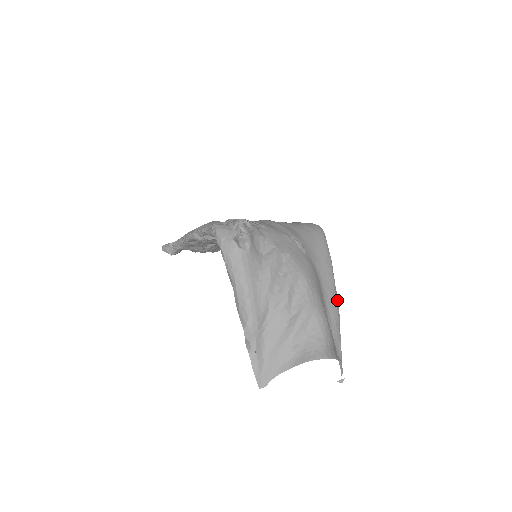
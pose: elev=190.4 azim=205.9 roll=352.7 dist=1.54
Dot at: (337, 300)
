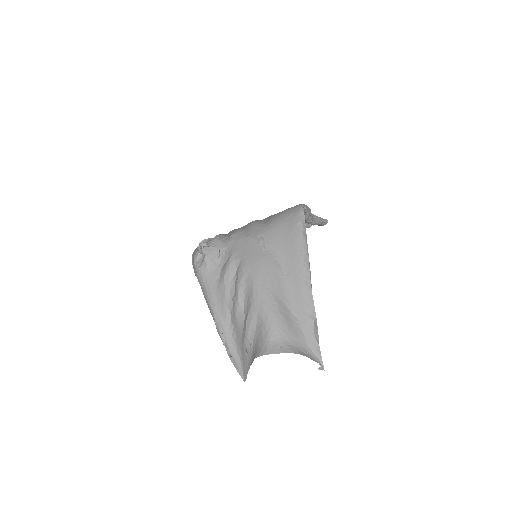
Dot at: (310, 285)
